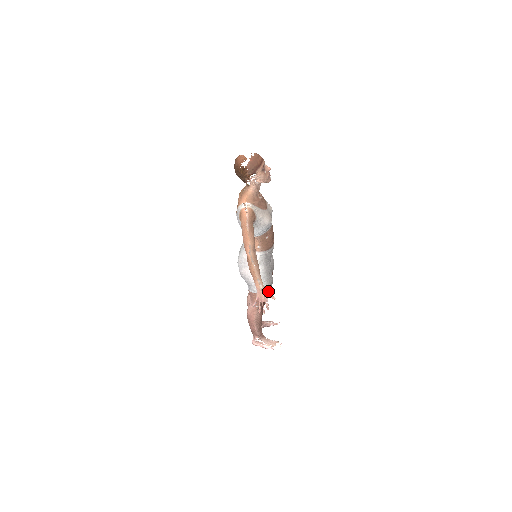
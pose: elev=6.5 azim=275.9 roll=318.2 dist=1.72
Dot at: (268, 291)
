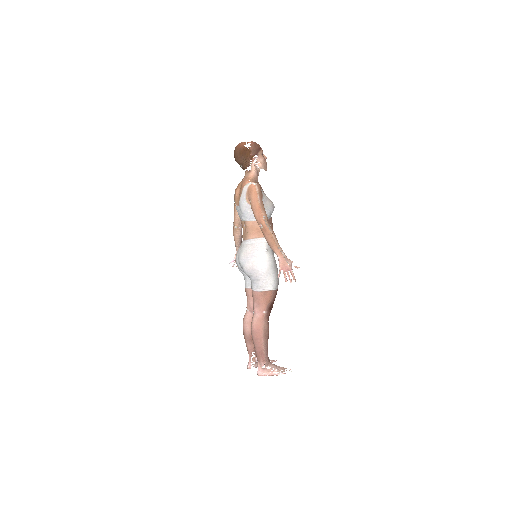
Dot at: (290, 260)
